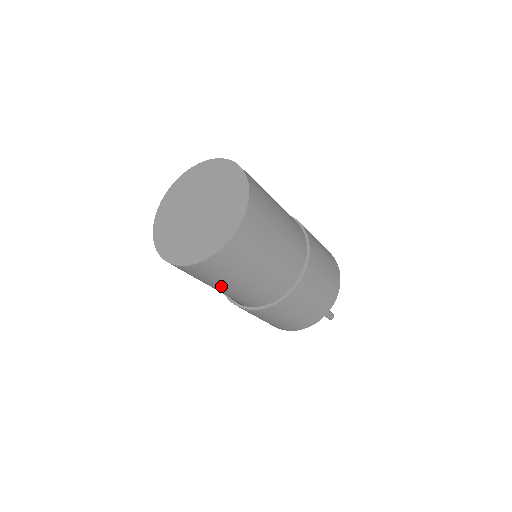
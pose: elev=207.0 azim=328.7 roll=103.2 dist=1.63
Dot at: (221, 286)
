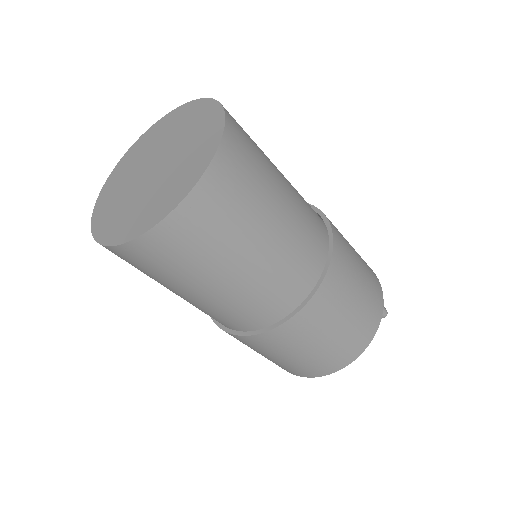
Dot at: (261, 234)
